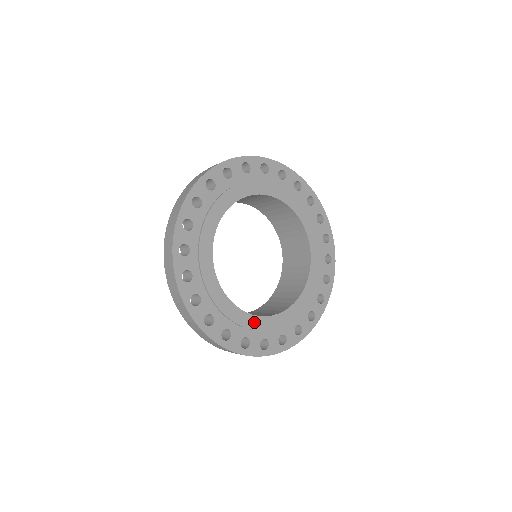
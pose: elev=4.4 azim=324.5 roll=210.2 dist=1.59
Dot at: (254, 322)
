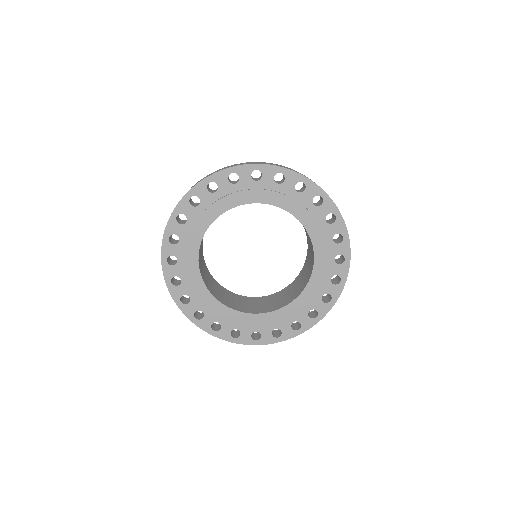
Dot at: (215, 305)
